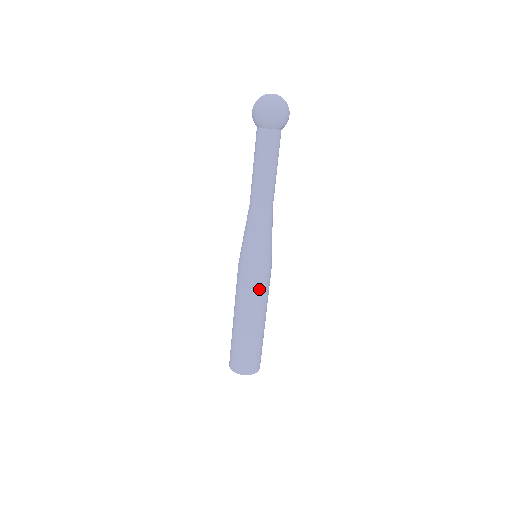
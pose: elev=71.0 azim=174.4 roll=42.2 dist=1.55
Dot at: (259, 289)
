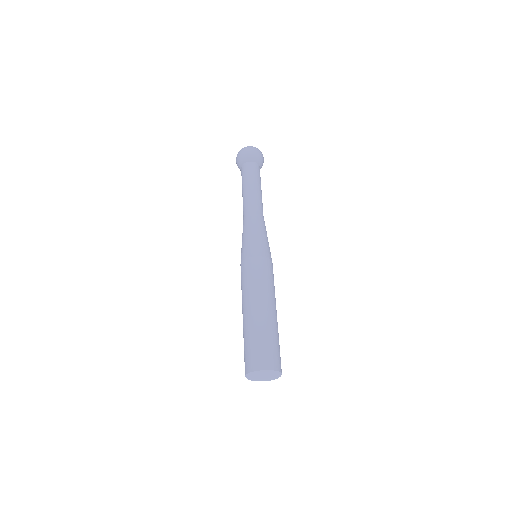
Dot at: (268, 273)
